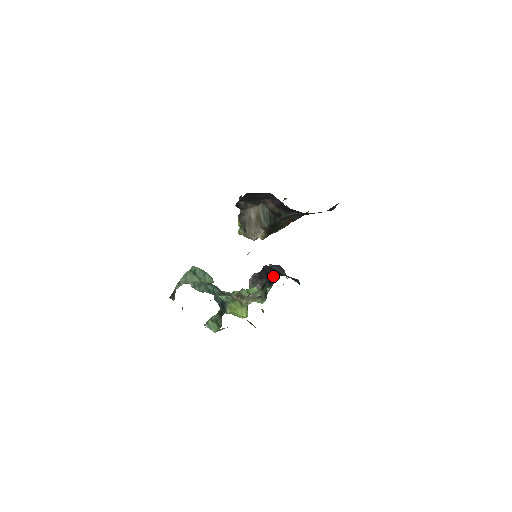
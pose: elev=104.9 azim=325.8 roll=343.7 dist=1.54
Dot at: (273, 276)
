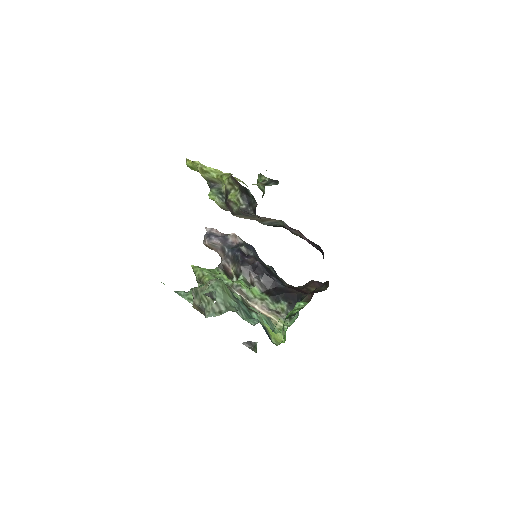
Dot at: (276, 283)
